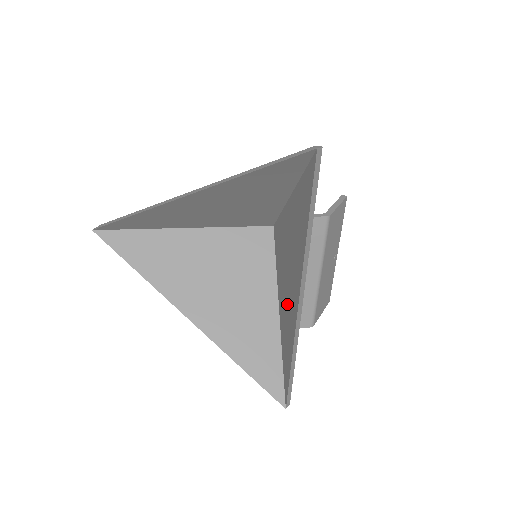
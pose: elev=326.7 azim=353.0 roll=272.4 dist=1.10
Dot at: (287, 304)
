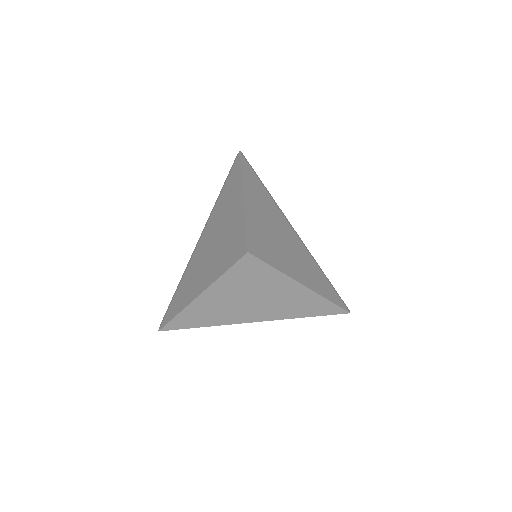
Dot at: (294, 258)
